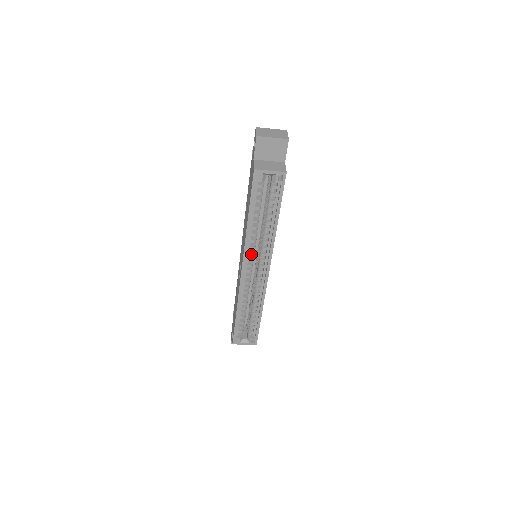
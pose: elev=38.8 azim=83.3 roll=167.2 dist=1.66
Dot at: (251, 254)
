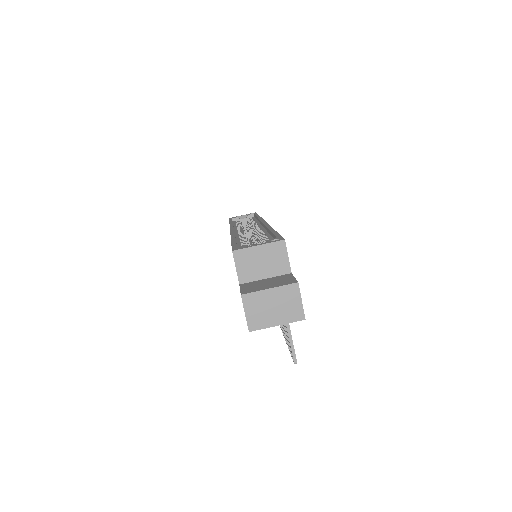
Dot at: occluded
